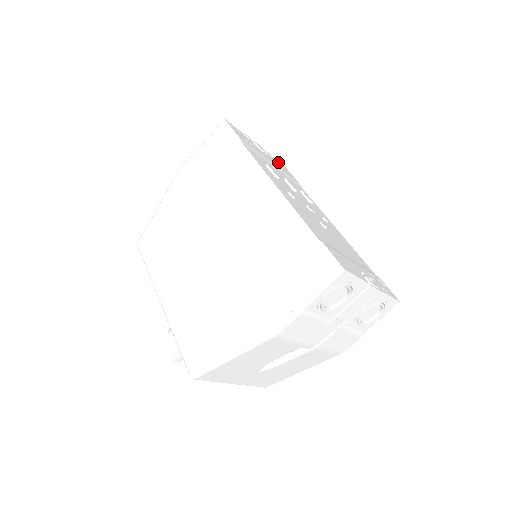
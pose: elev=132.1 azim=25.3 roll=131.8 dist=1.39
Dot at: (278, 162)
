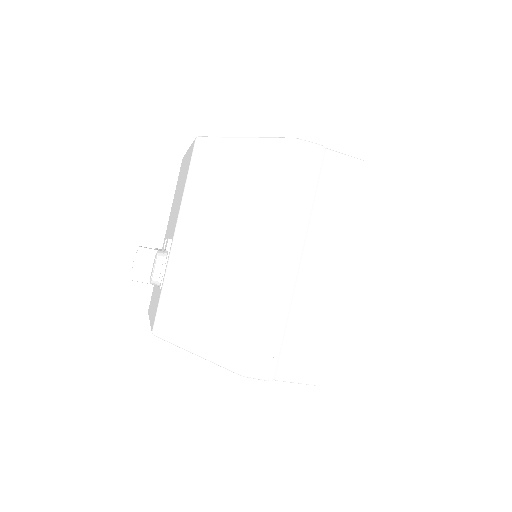
Dot at: occluded
